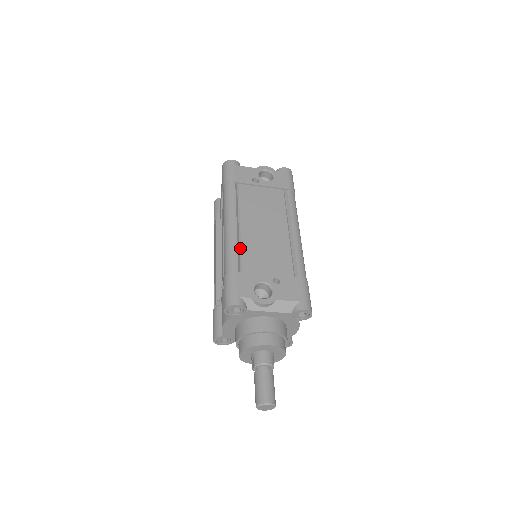
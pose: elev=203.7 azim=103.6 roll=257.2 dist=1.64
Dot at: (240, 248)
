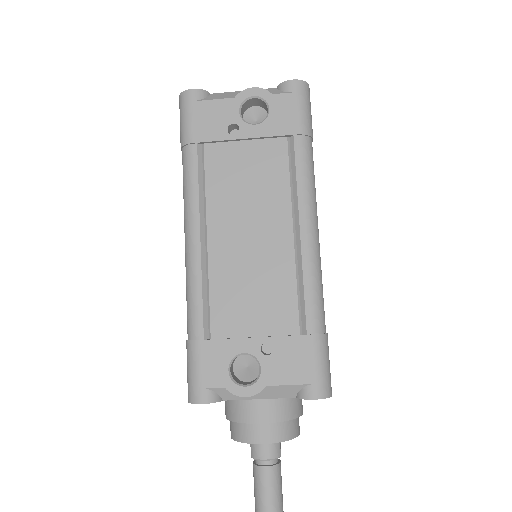
Dot at: (207, 287)
